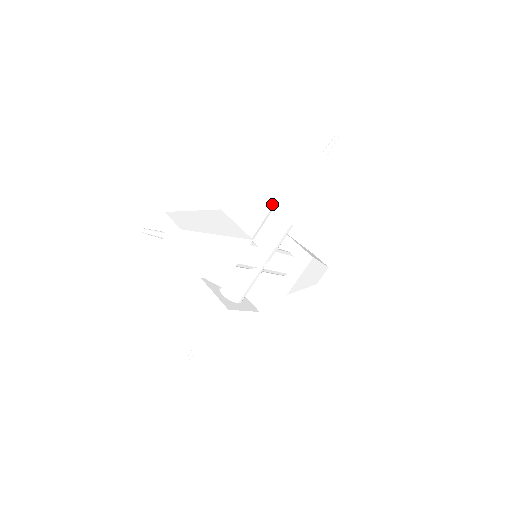
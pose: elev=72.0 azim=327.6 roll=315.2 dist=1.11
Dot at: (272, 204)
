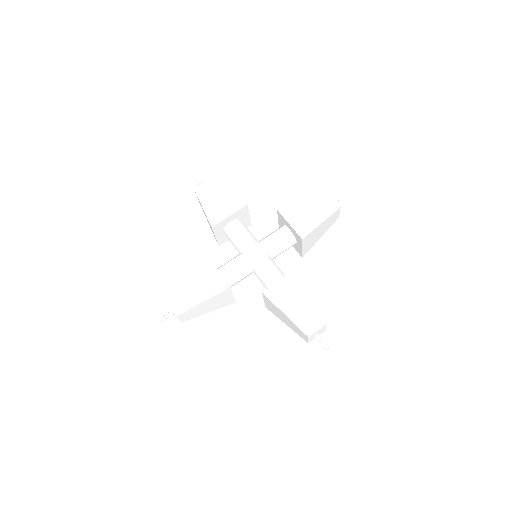
Dot at: occluded
